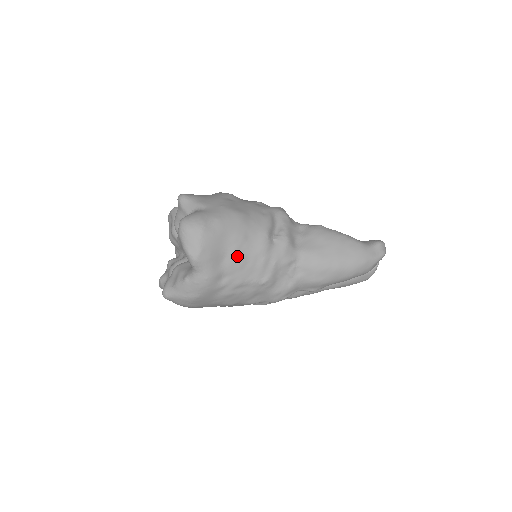
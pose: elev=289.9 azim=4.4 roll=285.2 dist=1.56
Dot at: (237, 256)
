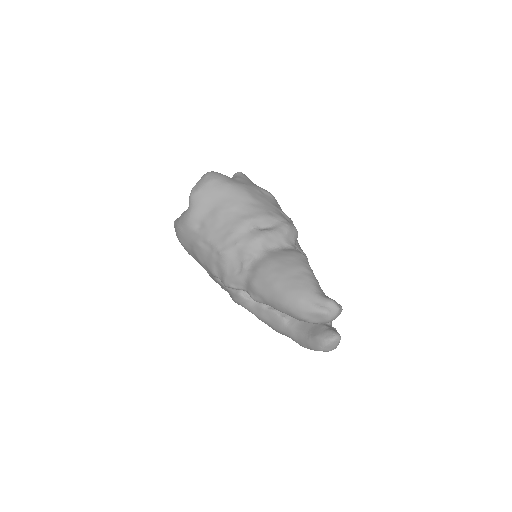
Dot at: (218, 216)
